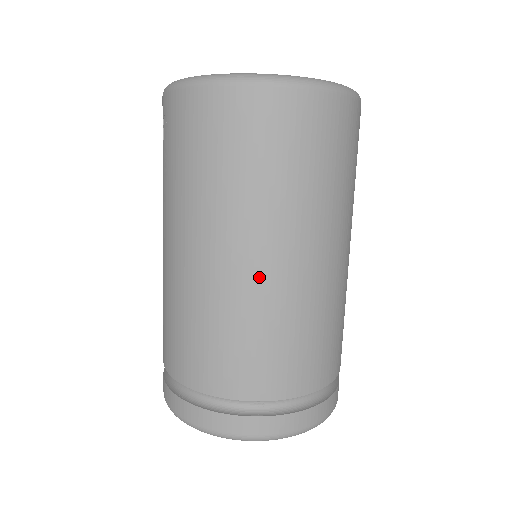
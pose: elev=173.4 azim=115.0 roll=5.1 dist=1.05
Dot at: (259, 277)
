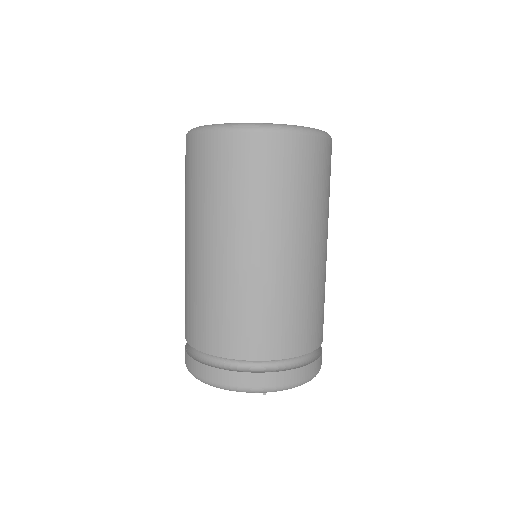
Dot at: (220, 264)
